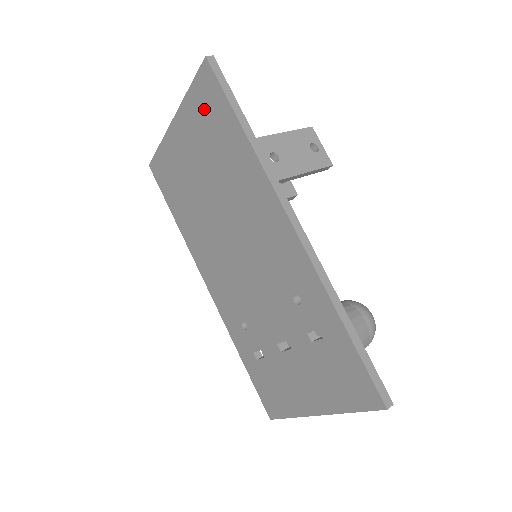
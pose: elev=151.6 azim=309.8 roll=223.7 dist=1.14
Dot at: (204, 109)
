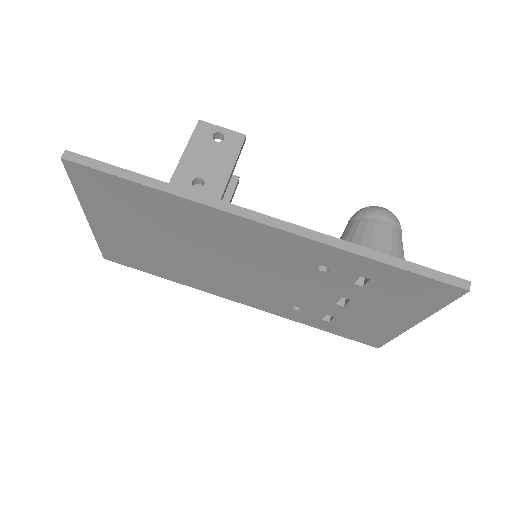
Dot at: (103, 195)
